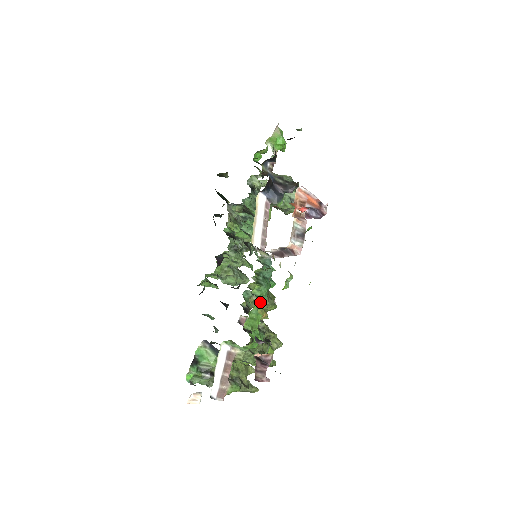
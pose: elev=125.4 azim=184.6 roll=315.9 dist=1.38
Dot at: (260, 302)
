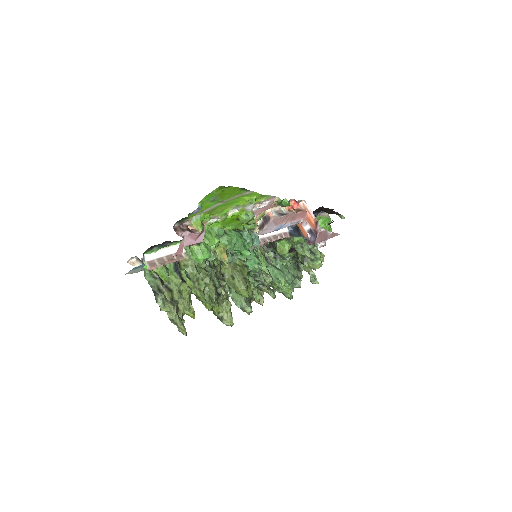
Dot at: (226, 239)
